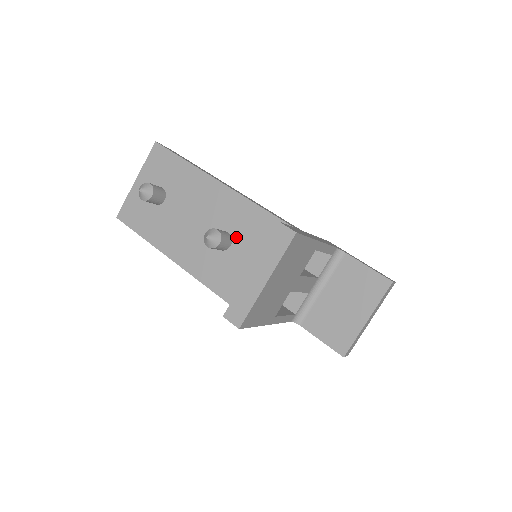
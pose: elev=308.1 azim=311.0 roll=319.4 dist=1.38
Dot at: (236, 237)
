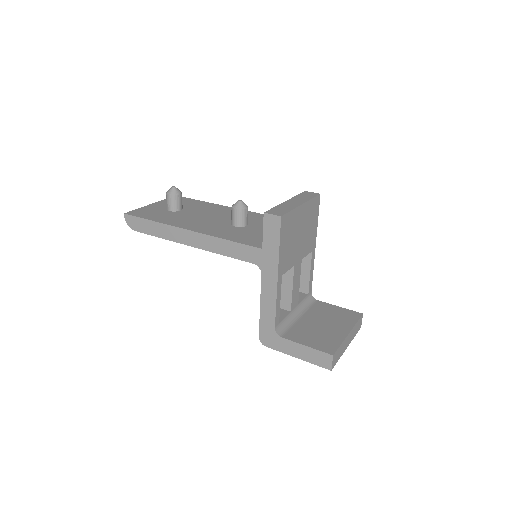
Dot at: (252, 223)
